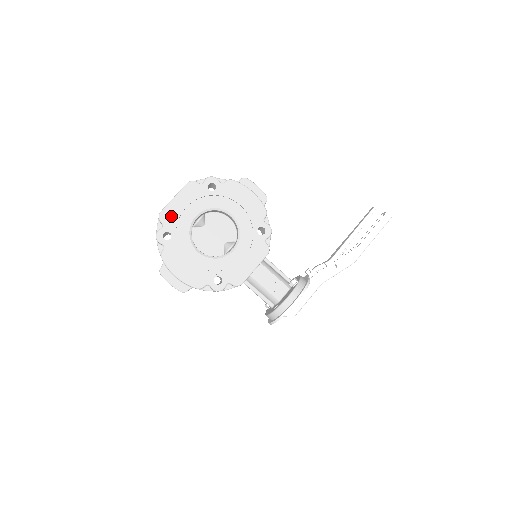
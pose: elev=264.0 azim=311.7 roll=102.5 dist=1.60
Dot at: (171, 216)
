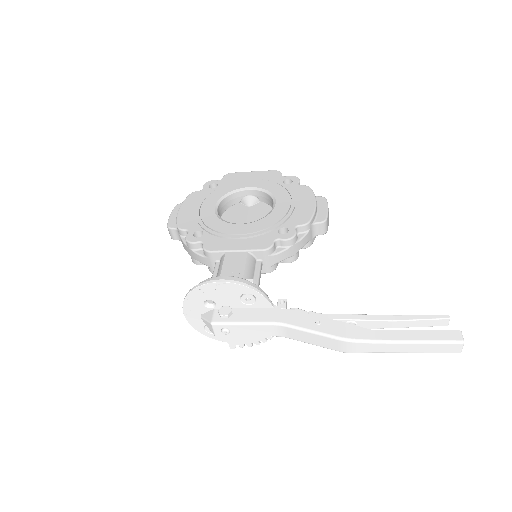
Dot at: (234, 178)
